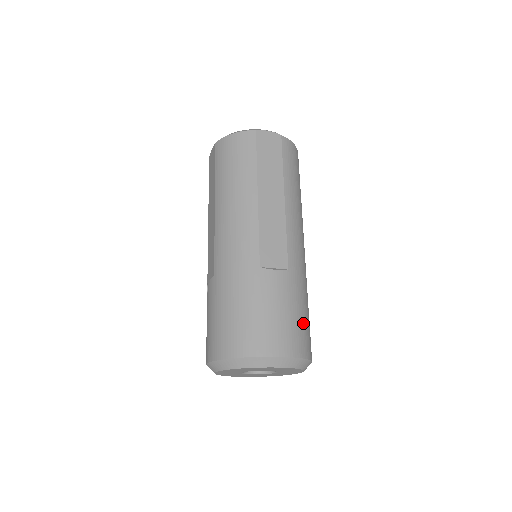
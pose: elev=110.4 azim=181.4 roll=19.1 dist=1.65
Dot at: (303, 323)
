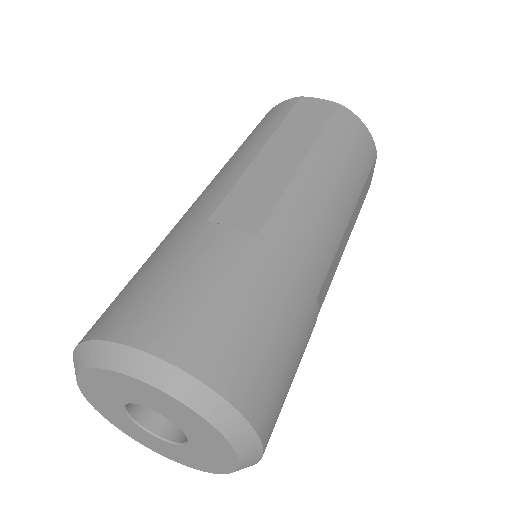
Dot at: (248, 327)
